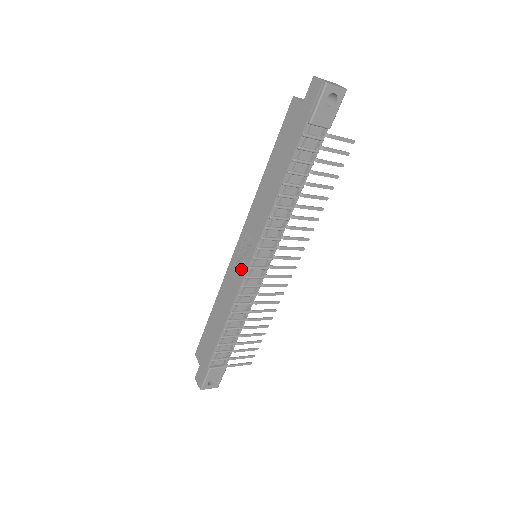
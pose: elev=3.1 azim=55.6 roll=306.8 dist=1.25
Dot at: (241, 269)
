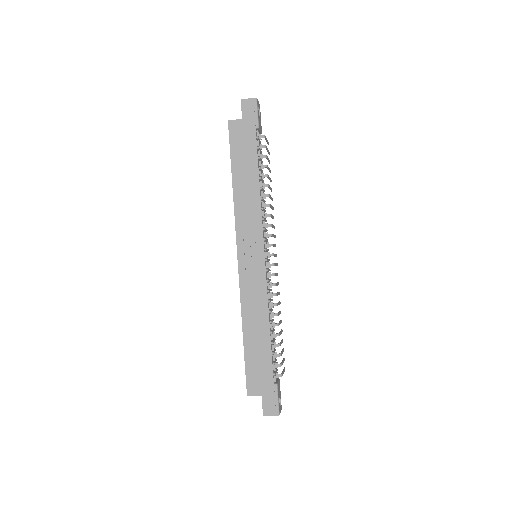
Dot at: (258, 268)
